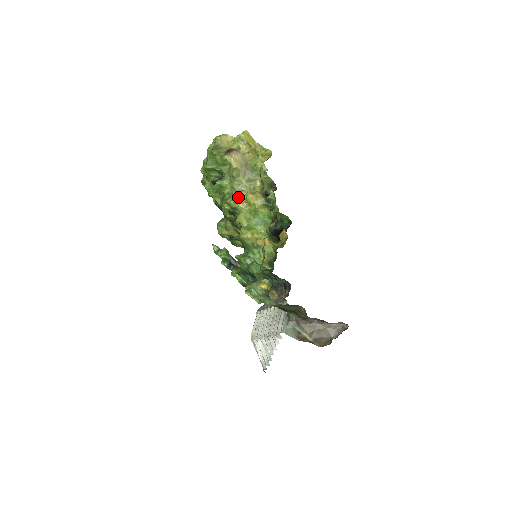
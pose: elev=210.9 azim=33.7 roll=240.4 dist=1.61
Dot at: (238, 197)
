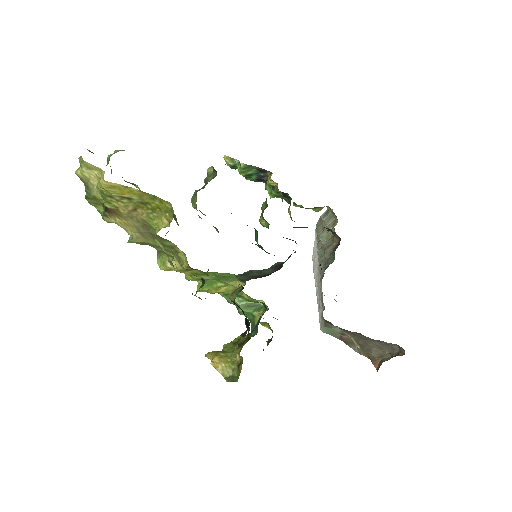
Dot at: (167, 260)
